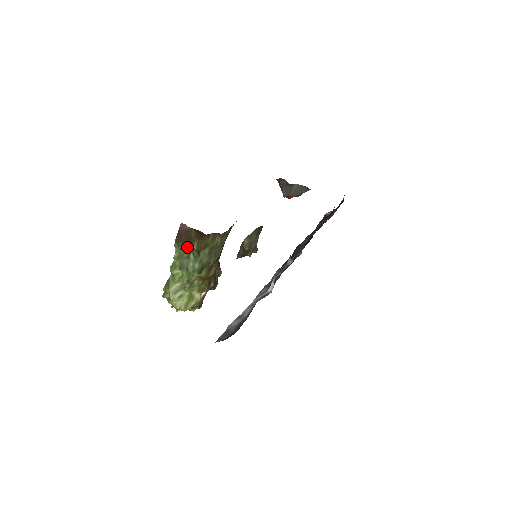
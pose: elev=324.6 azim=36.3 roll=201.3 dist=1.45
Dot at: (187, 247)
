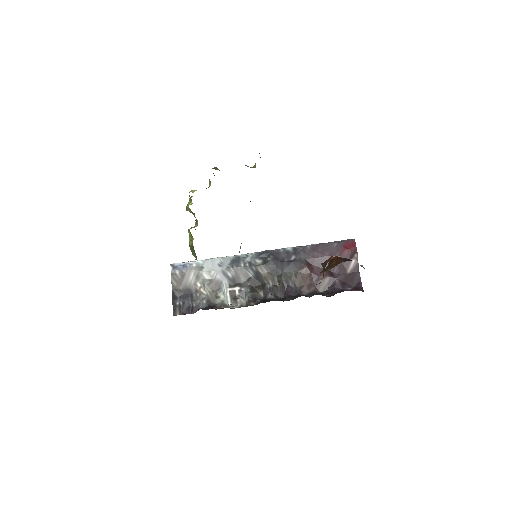
Dot at: occluded
